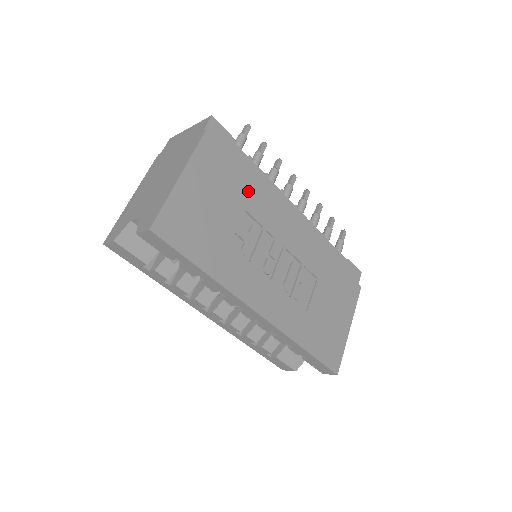
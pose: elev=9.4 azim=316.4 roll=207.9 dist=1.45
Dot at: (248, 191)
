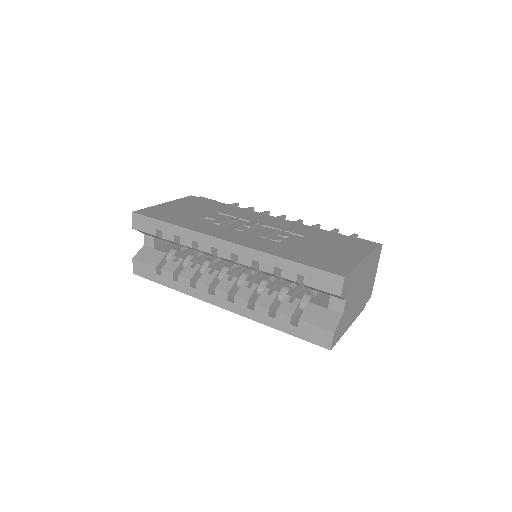
Dot at: (223, 209)
